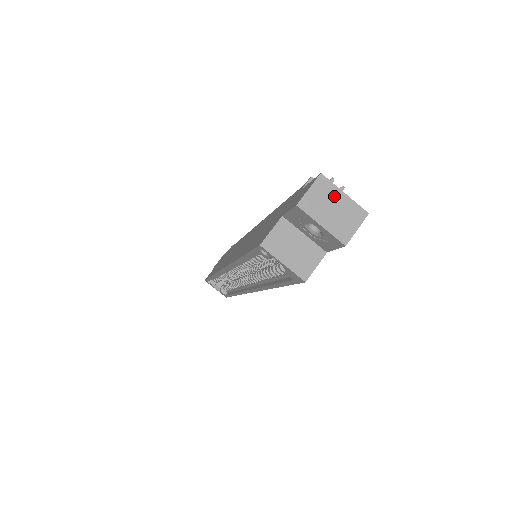
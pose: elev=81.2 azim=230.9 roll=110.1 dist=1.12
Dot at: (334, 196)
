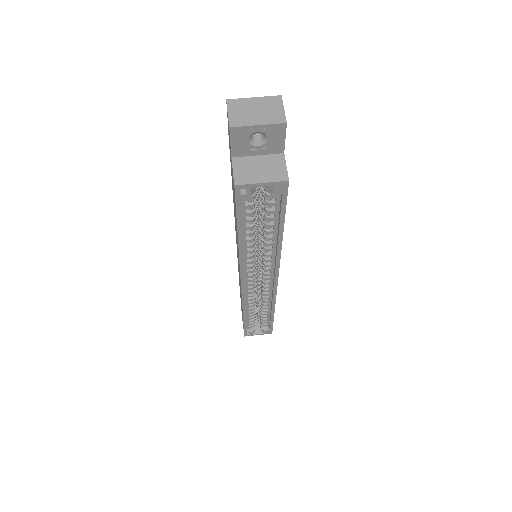
Dot at: (248, 104)
